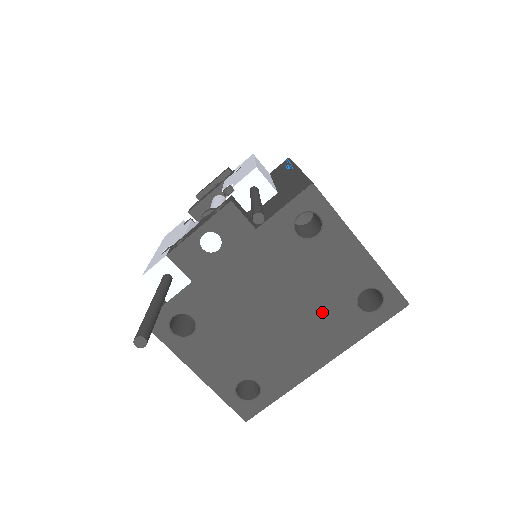
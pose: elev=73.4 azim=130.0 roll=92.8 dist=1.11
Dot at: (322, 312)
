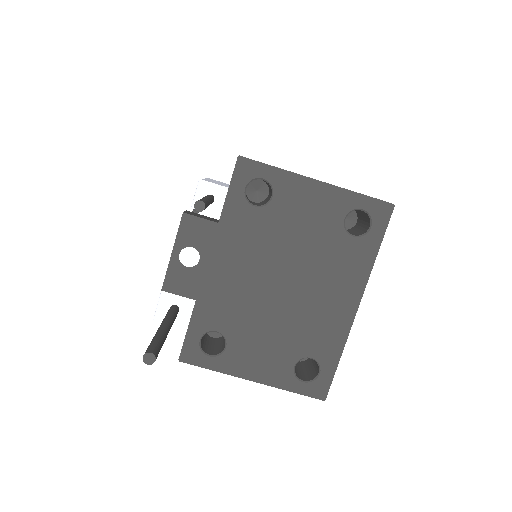
Dot at: (322, 259)
